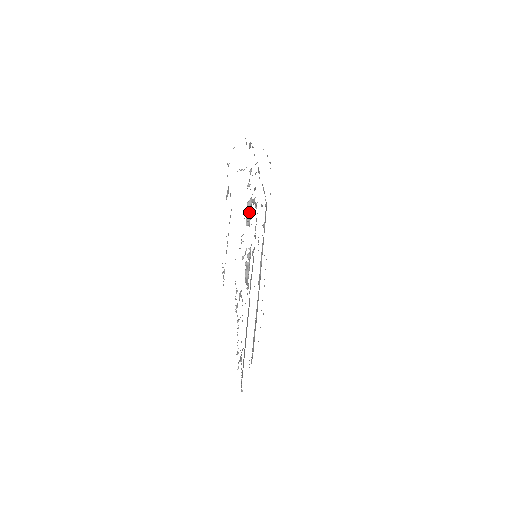
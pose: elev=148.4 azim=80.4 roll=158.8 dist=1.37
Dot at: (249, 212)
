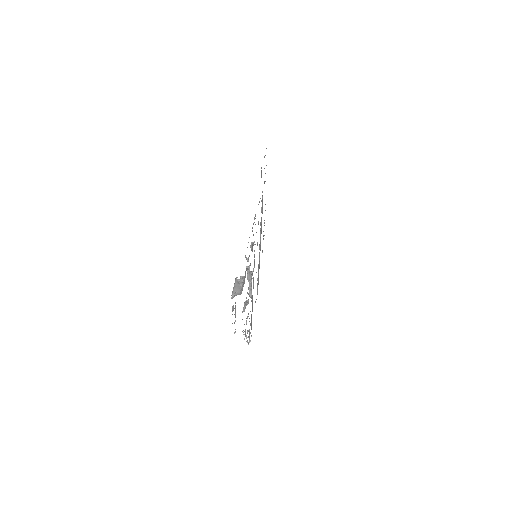
Dot at: (249, 274)
